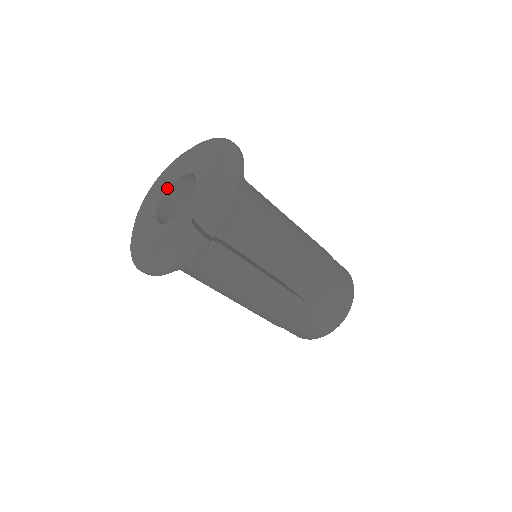
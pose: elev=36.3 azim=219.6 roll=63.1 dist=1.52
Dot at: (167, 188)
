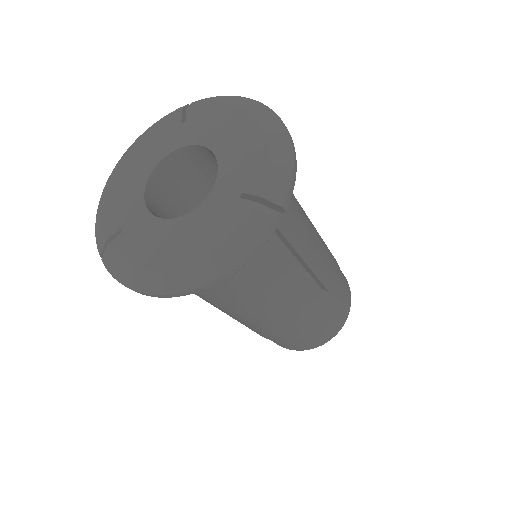
Dot at: (149, 174)
